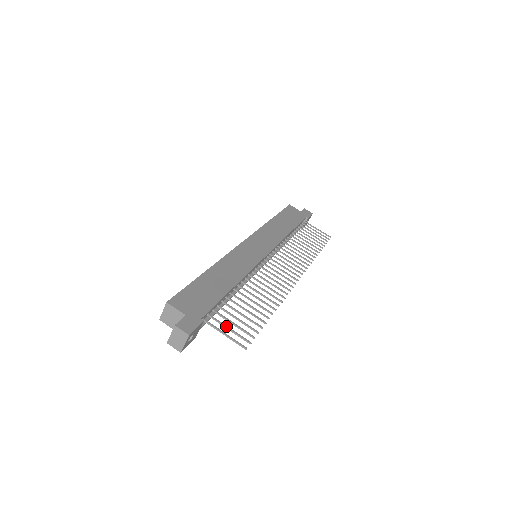
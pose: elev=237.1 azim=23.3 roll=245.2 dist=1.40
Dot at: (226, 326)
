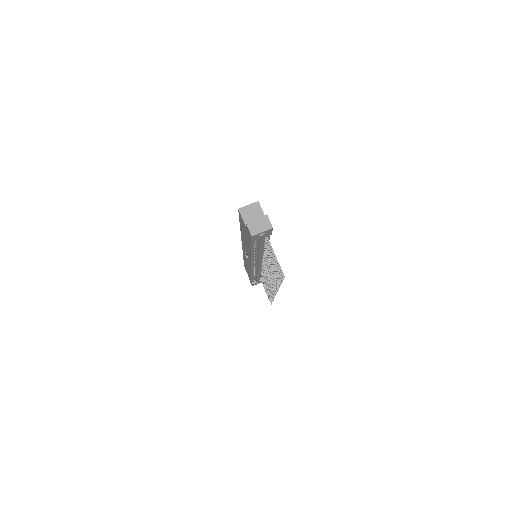
Dot at: occluded
